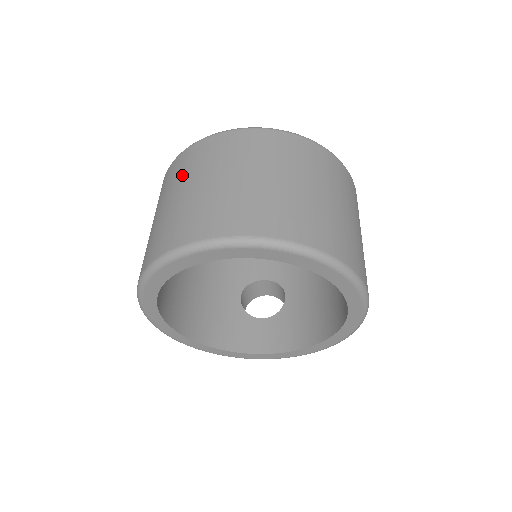
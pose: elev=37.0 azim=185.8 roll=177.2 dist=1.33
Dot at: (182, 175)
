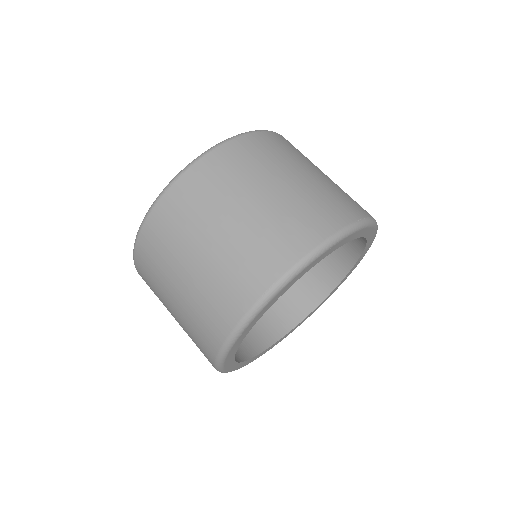
Dot at: (224, 191)
